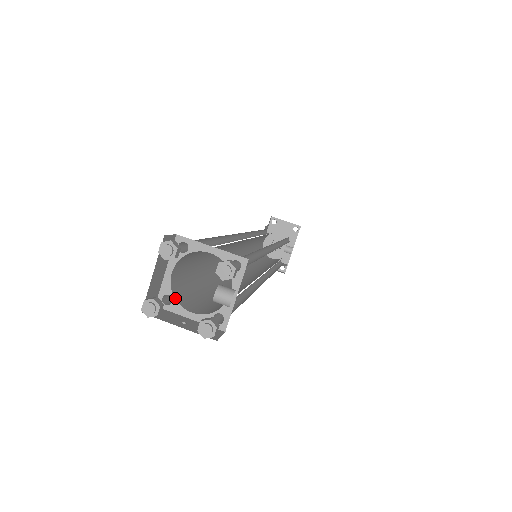
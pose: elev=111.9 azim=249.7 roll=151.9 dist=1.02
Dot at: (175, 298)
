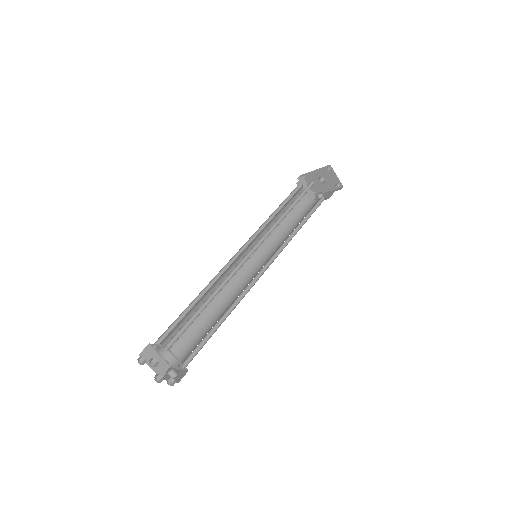
Dot at: (157, 349)
